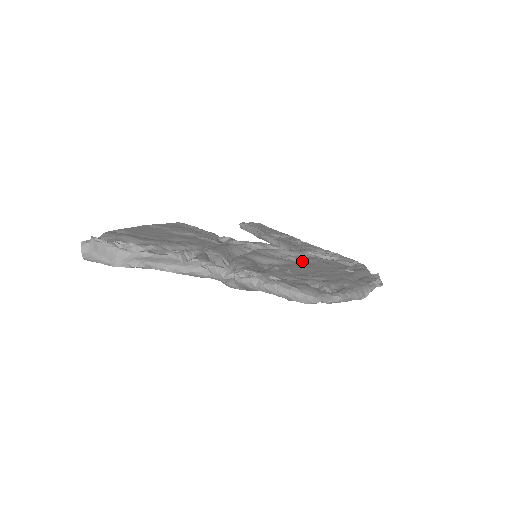
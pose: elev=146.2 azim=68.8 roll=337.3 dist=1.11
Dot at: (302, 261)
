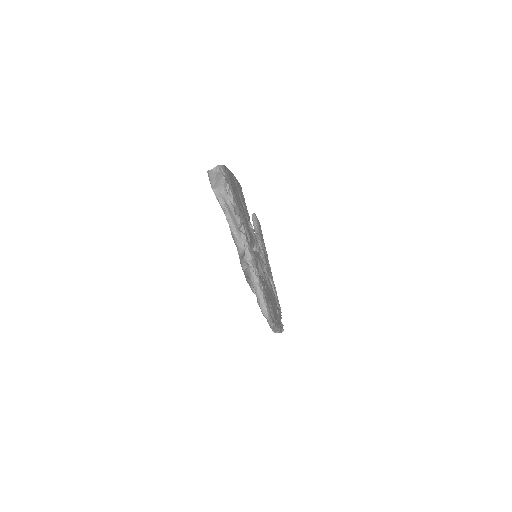
Dot at: (268, 283)
